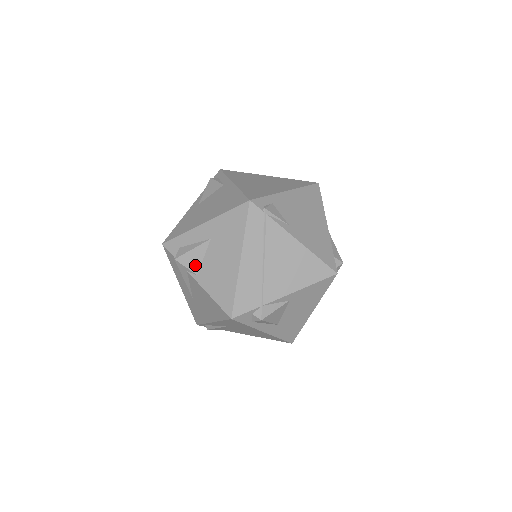
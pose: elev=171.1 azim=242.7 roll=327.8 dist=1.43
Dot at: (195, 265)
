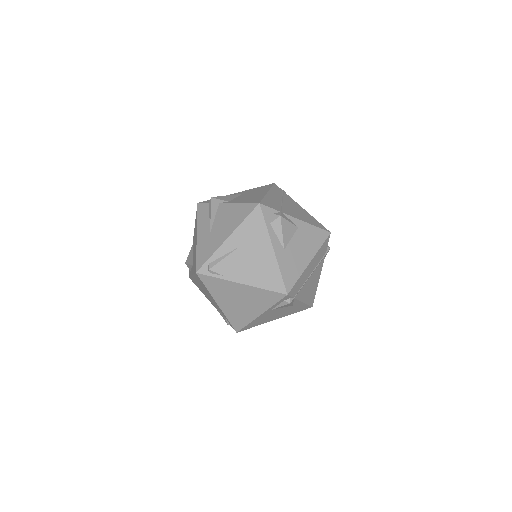
Dot at: (228, 199)
